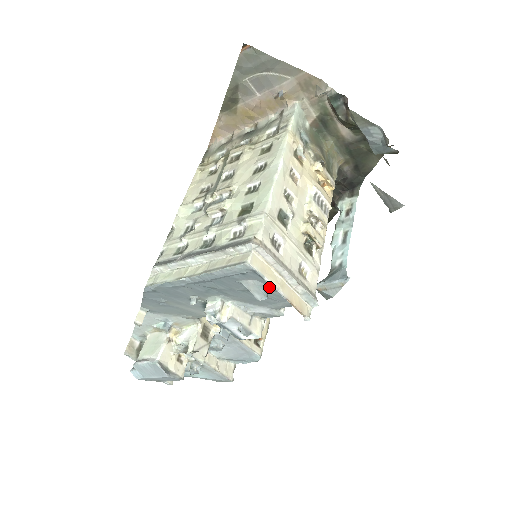
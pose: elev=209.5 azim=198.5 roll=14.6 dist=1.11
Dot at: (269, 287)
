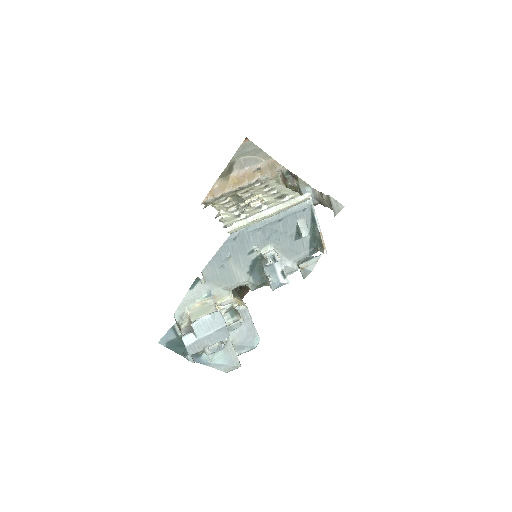
Dot at: (308, 228)
